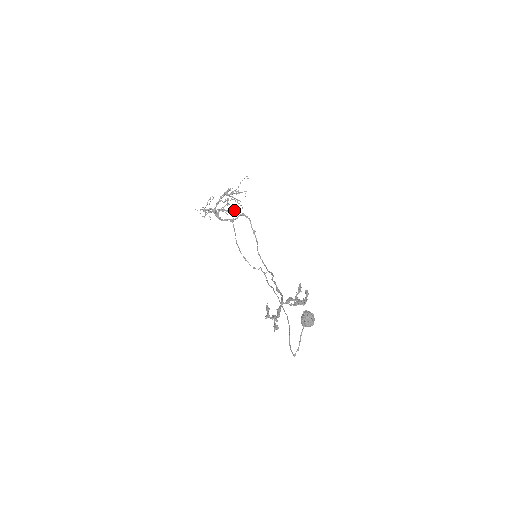
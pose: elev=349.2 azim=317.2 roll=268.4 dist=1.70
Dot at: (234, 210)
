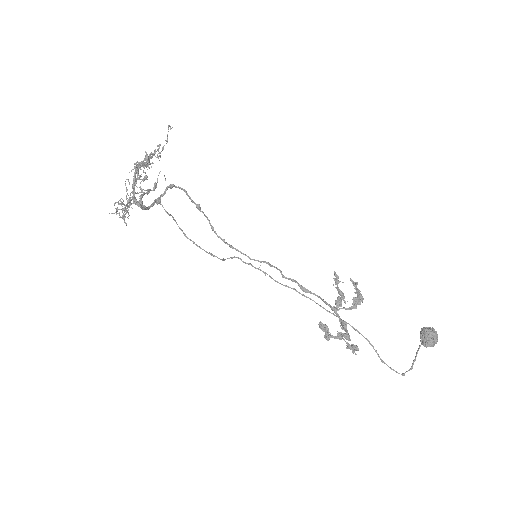
Dot at: (156, 184)
